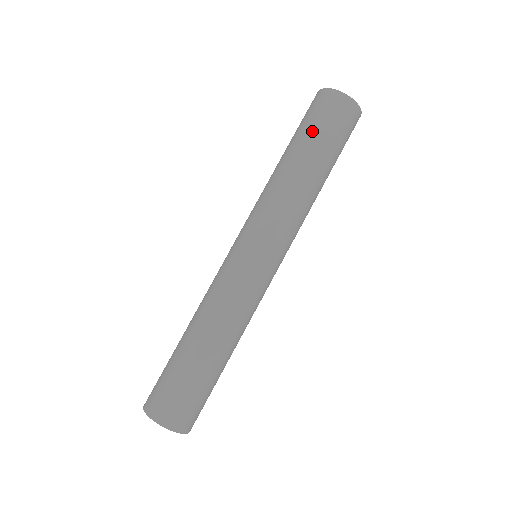
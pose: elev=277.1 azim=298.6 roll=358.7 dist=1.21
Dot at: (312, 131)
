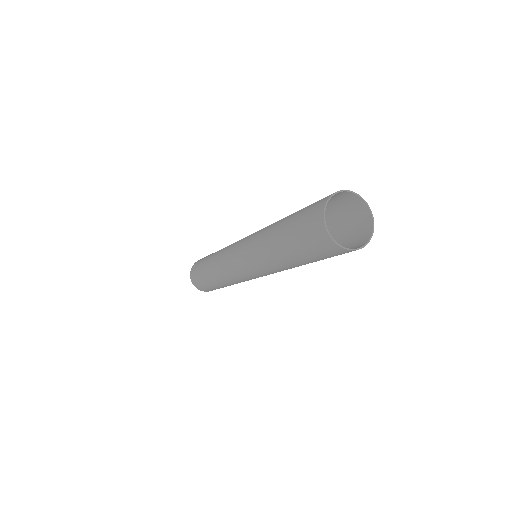
Dot at: (304, 254)
